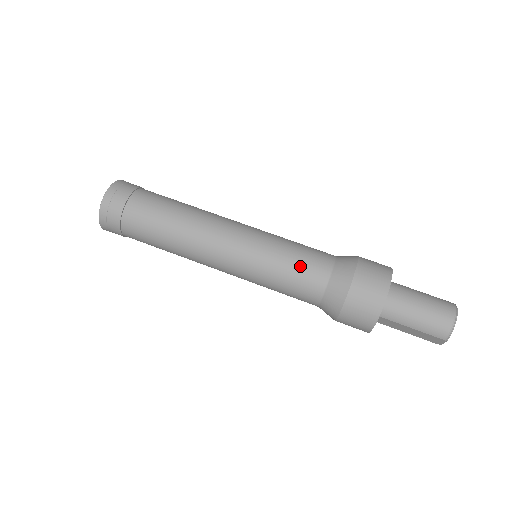
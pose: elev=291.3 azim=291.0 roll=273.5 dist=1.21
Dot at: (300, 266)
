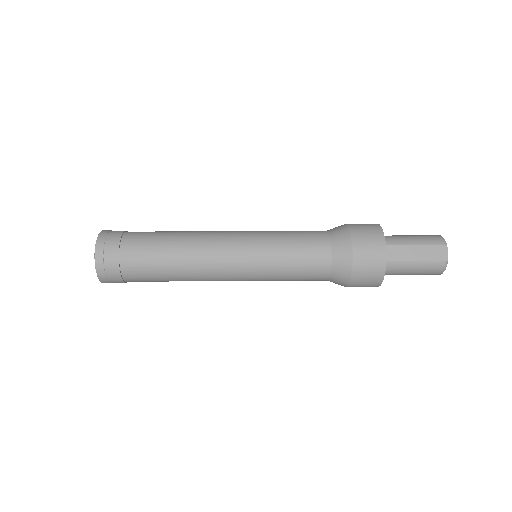
Dot at: (299, 231)
